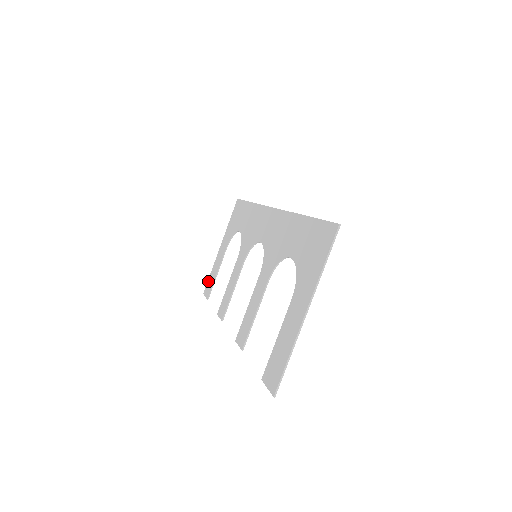
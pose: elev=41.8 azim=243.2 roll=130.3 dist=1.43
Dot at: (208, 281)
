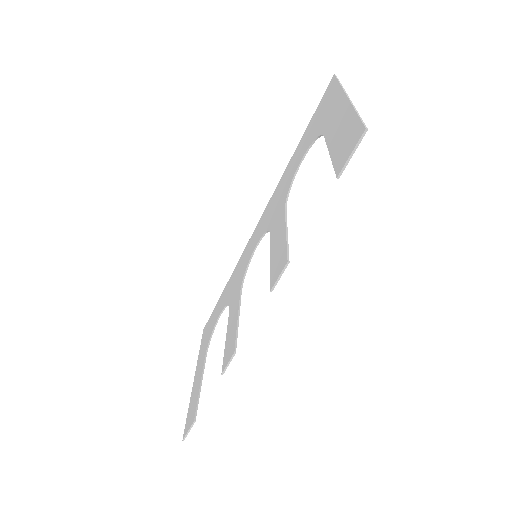
Dot at: (187, 418)
